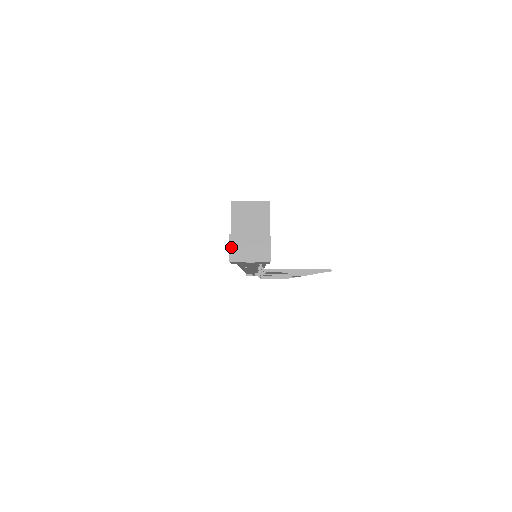
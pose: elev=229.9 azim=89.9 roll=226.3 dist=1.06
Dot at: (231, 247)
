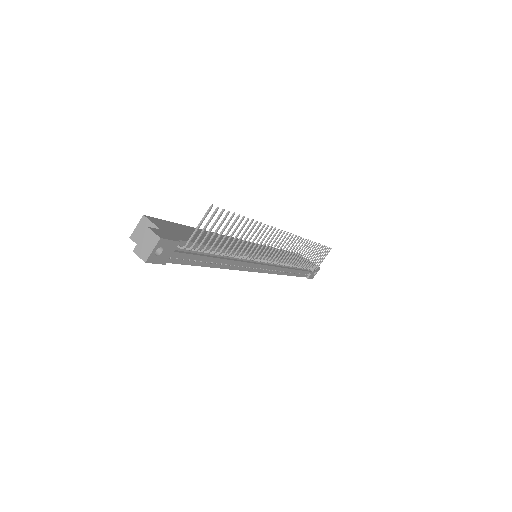
Dot at: (139, 255)
